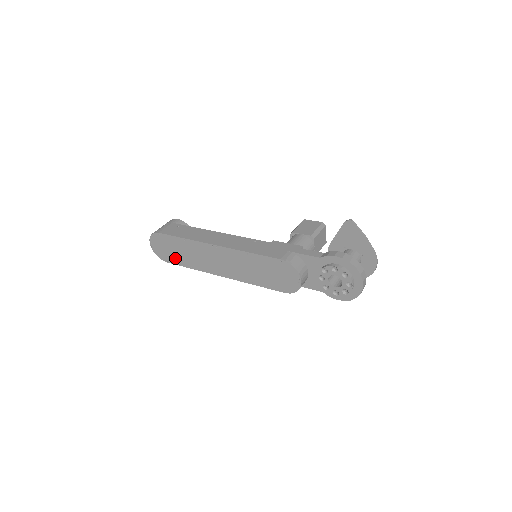
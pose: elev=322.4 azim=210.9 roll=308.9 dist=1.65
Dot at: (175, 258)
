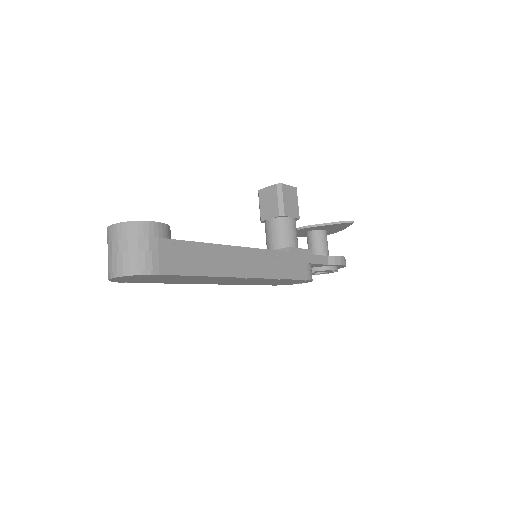
Dot at: (151, 281)
